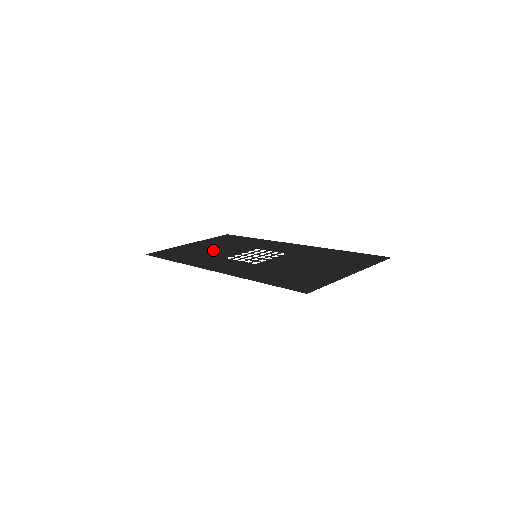
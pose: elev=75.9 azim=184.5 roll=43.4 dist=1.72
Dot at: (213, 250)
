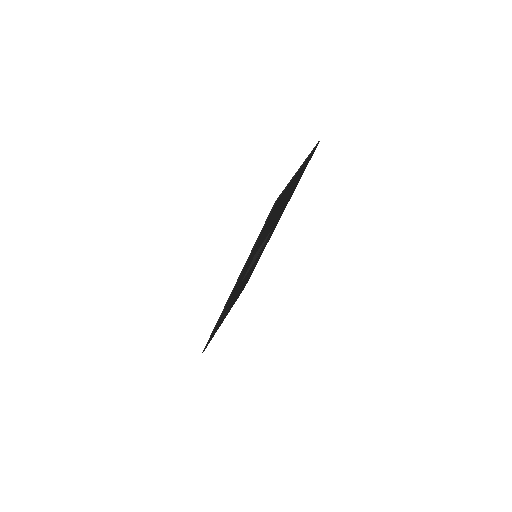
Dot at: occluded
